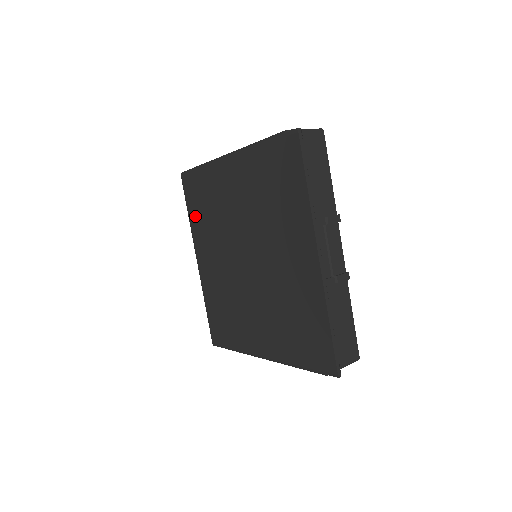
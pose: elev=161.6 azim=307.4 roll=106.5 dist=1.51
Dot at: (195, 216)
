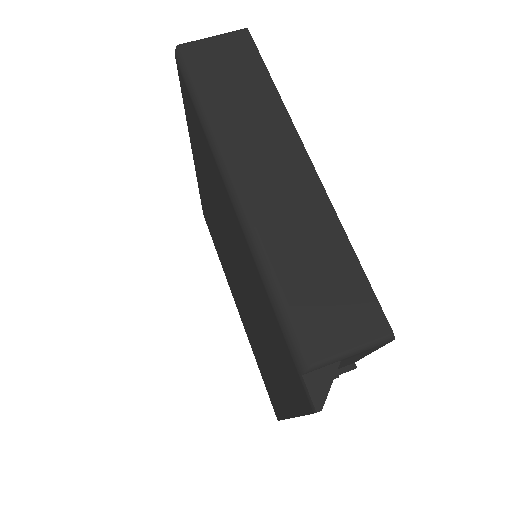
Dot at: (192, 132)
